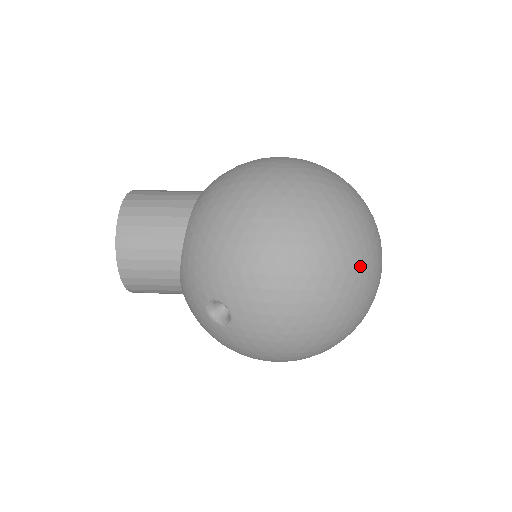
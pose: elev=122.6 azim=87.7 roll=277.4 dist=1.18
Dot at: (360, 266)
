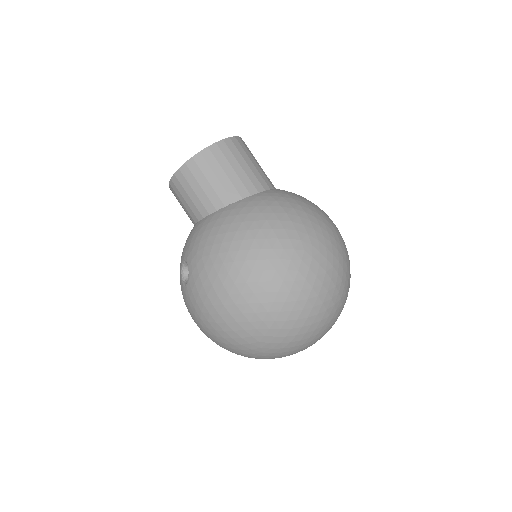
Dot at: (274, 346)
